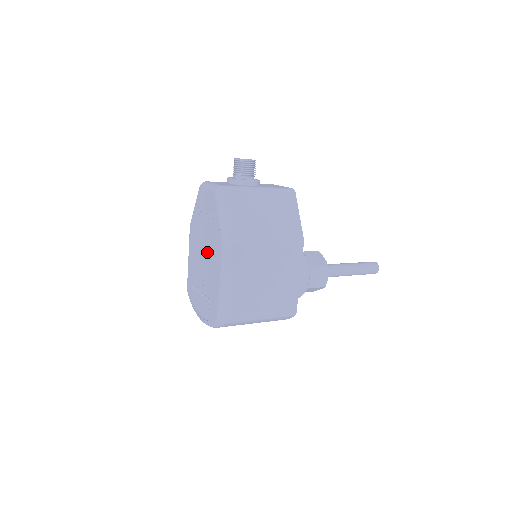
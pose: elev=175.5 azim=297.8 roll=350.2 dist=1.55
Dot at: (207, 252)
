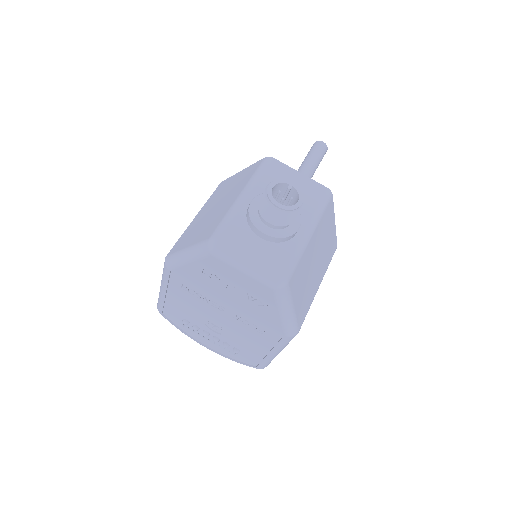
Dot at: (232, 318)
